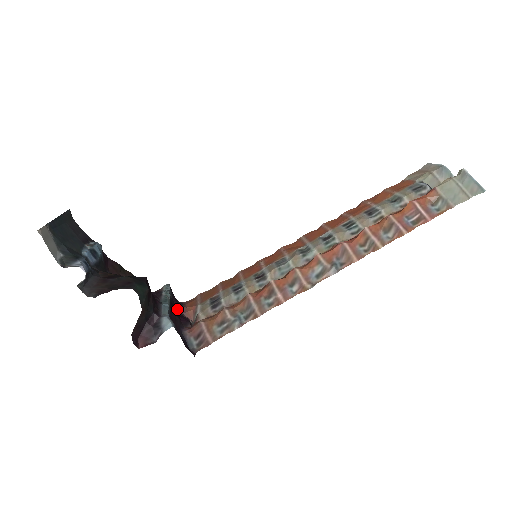
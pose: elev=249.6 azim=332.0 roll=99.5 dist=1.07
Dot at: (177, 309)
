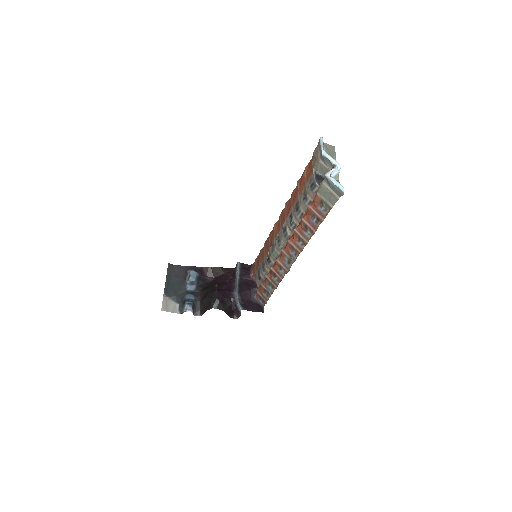
Dot at: (247, 281)
